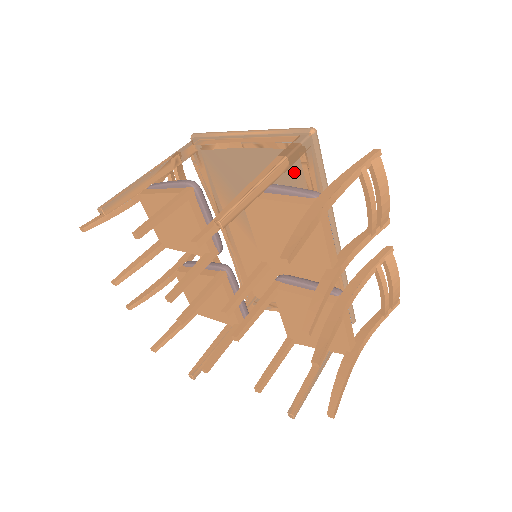
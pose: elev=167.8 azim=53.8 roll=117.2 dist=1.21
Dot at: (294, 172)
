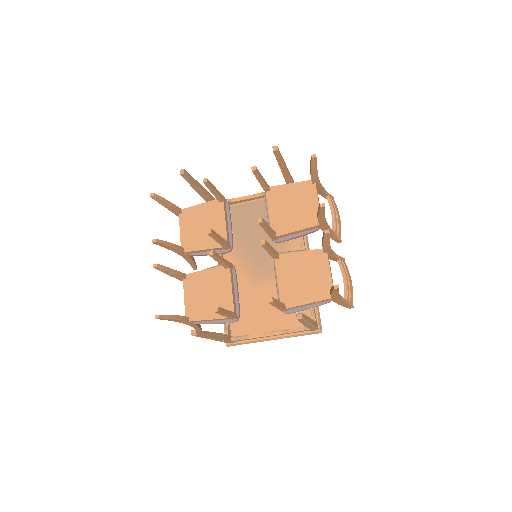
Dot at: occluded
